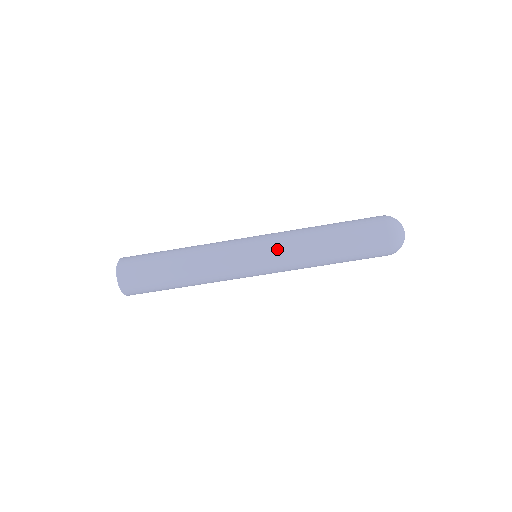
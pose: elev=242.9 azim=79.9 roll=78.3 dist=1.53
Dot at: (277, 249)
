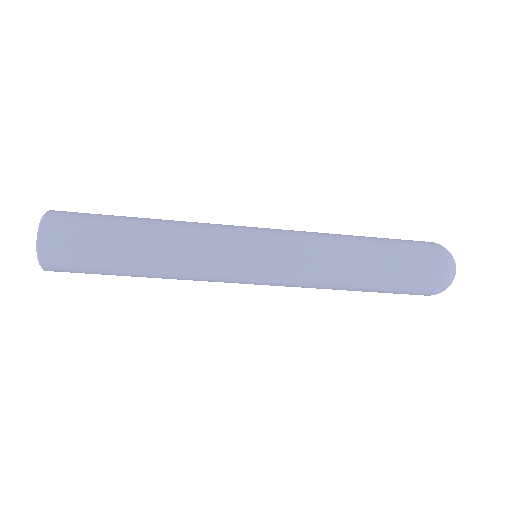
Dot at: (294, 243)
